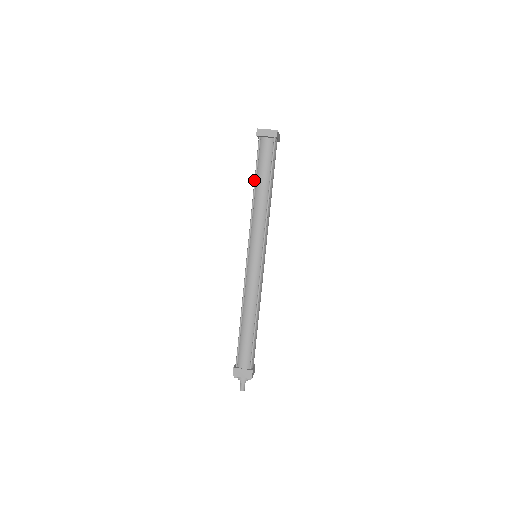
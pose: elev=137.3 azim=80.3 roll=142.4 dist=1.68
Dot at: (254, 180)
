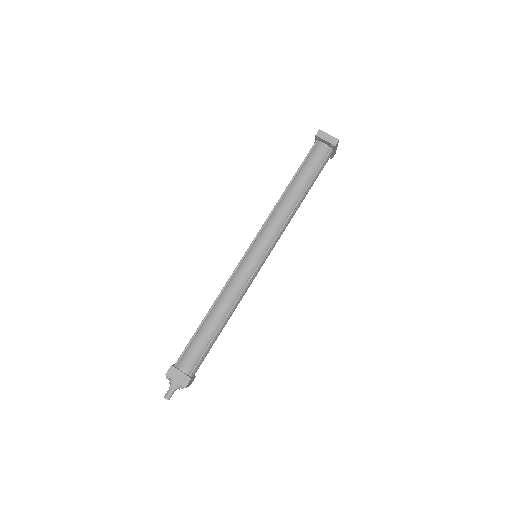
Dot at: (292, 178)
